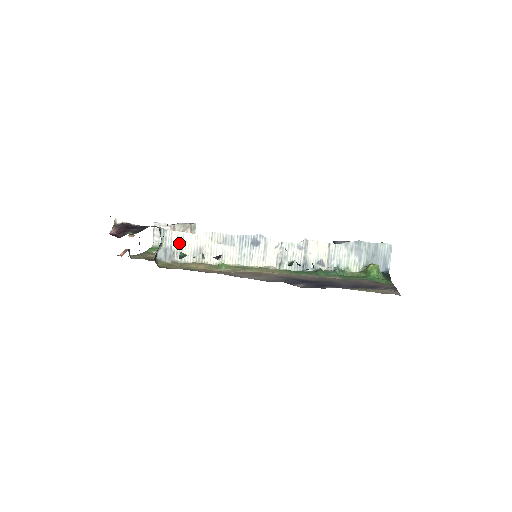
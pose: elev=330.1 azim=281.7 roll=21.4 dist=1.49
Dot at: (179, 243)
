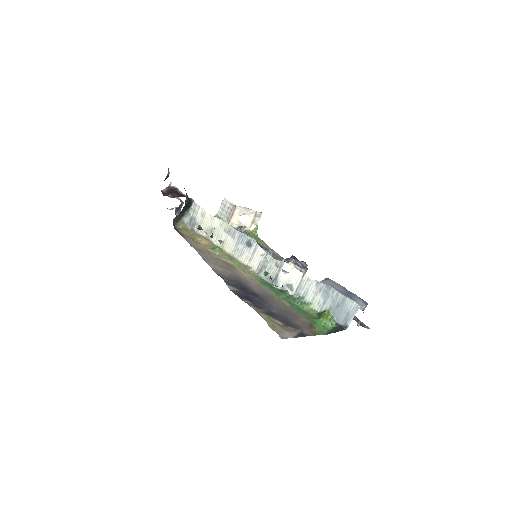
Dot at: (201, 218)
